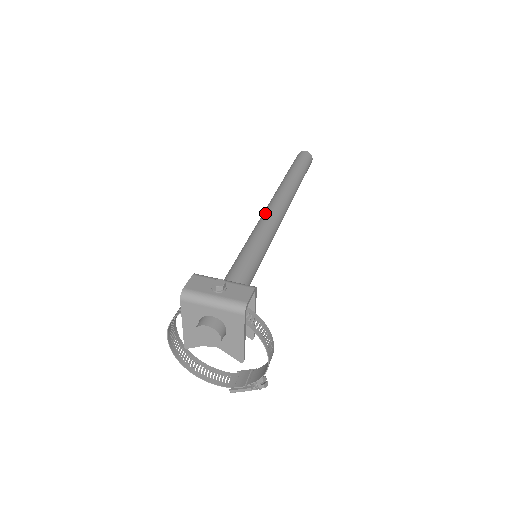
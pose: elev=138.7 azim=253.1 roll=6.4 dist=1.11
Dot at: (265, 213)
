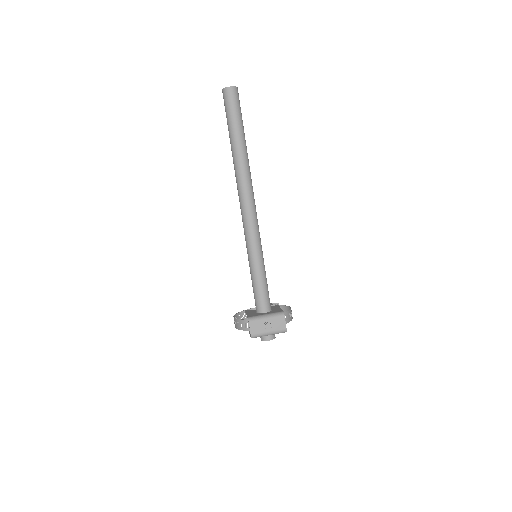
Dot at: (246, 219)
